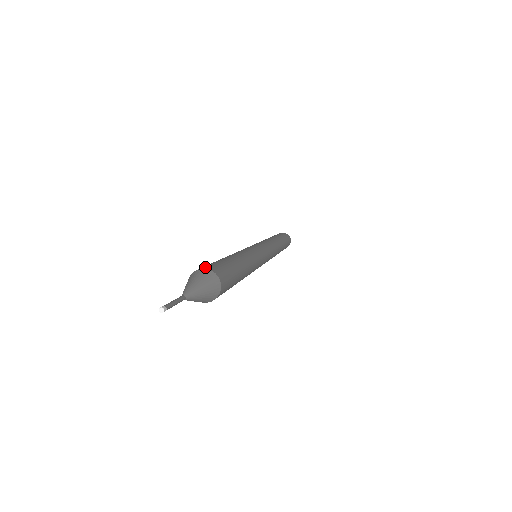
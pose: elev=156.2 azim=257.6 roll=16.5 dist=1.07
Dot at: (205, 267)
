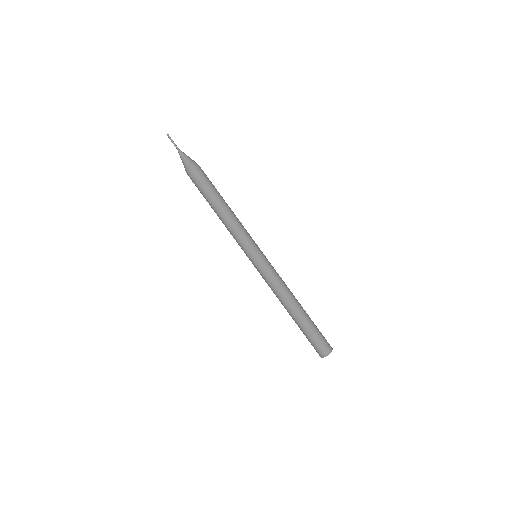
Dot at: occluded
